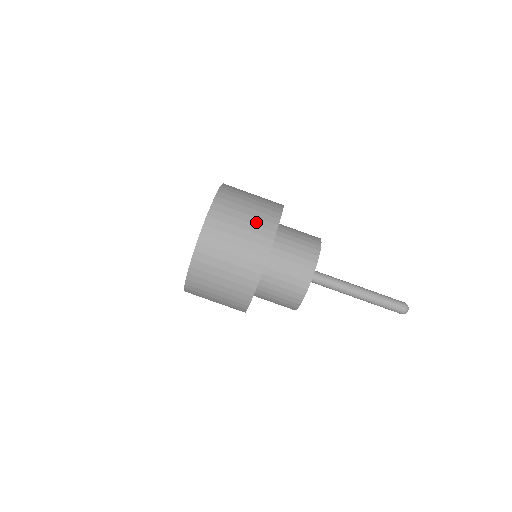
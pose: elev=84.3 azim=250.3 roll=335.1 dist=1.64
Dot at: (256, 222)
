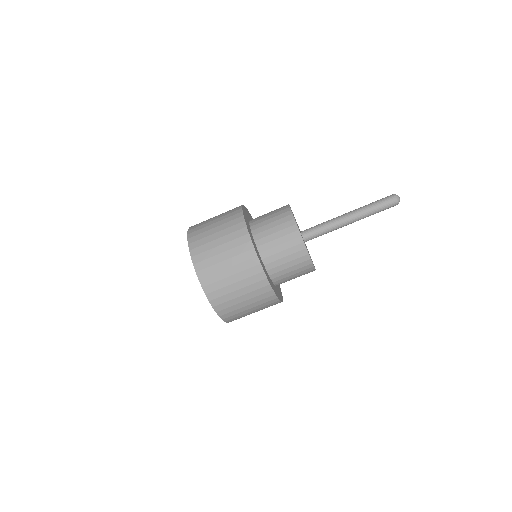
Dot at: (237, 261)
